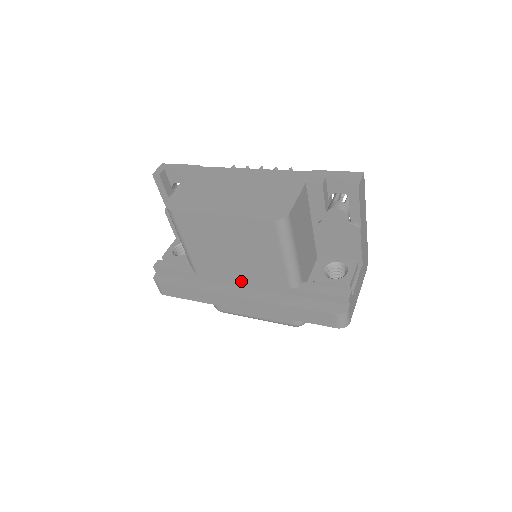
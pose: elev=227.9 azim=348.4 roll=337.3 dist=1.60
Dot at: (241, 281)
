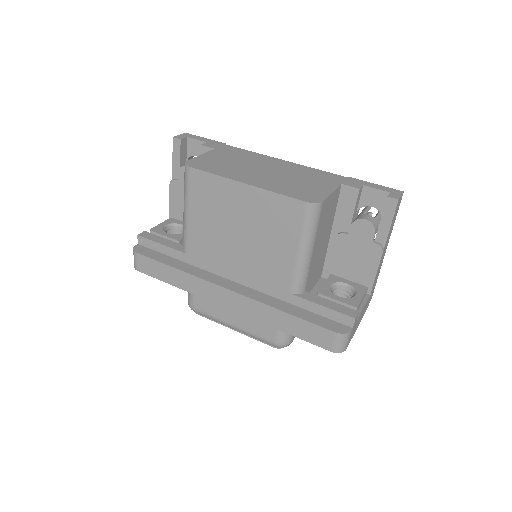
Dot at: (236, 273)
